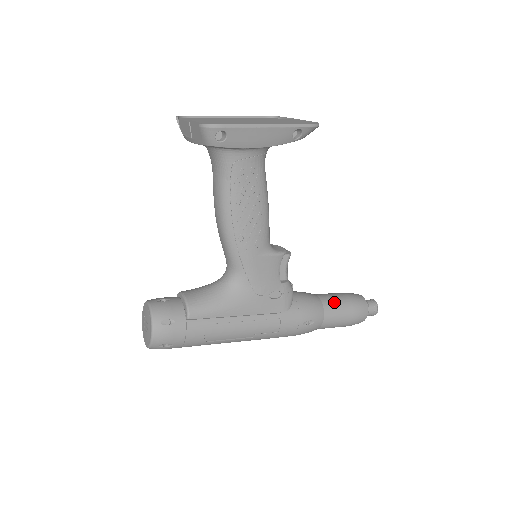
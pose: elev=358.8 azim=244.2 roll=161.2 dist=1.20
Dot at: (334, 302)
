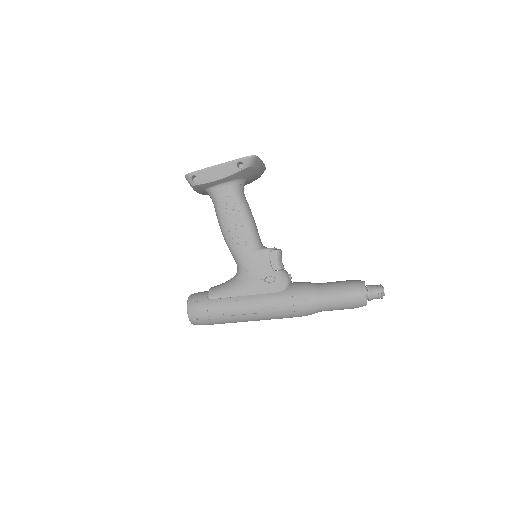
Dot at: (329, 285)
